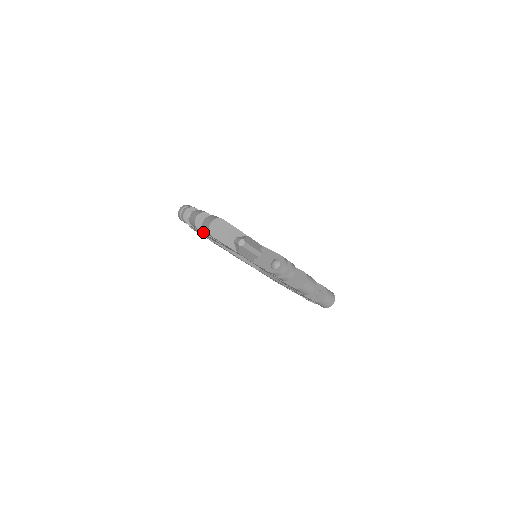
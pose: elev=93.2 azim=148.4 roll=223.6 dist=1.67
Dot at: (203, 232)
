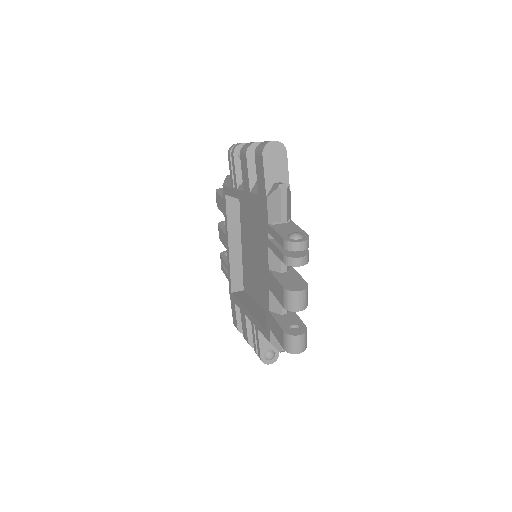
Dot at: (247, 162)
